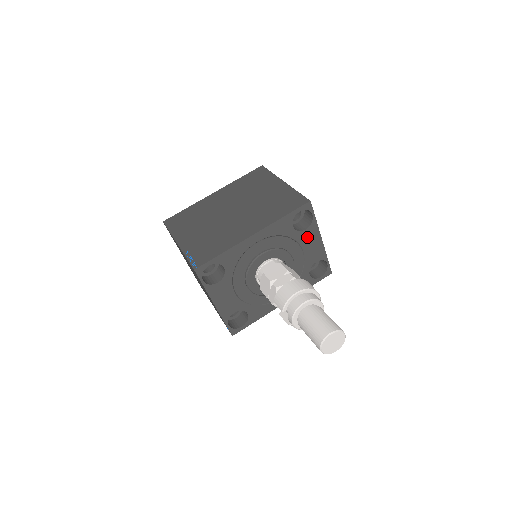
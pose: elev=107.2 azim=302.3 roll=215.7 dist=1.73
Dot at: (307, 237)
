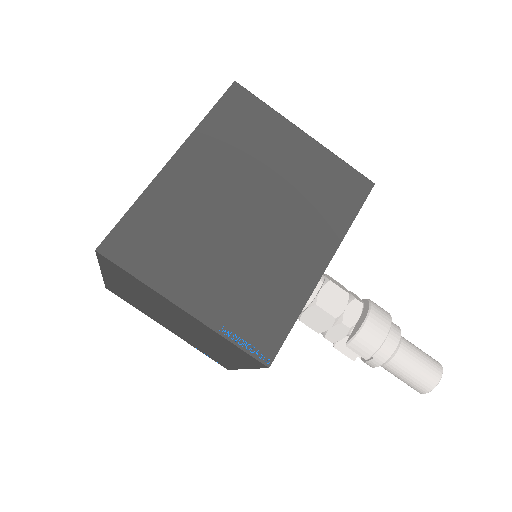
Dot at: occluded
